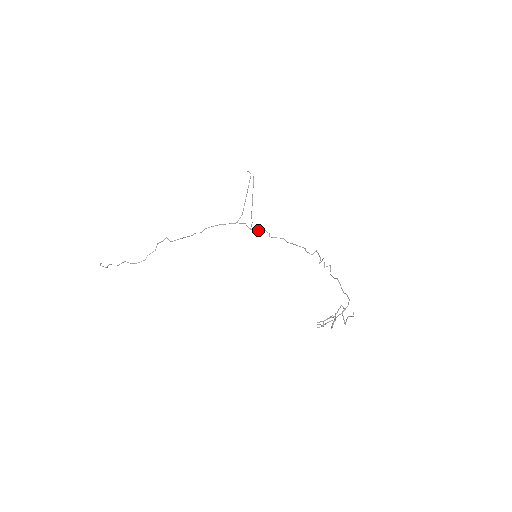
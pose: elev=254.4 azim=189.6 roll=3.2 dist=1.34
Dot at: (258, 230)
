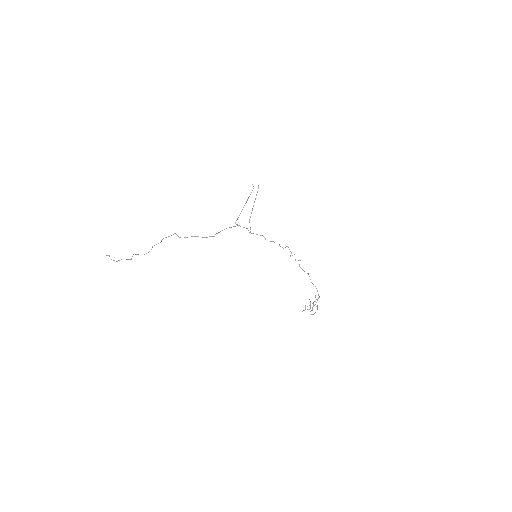
Dot at: (257, 234)
